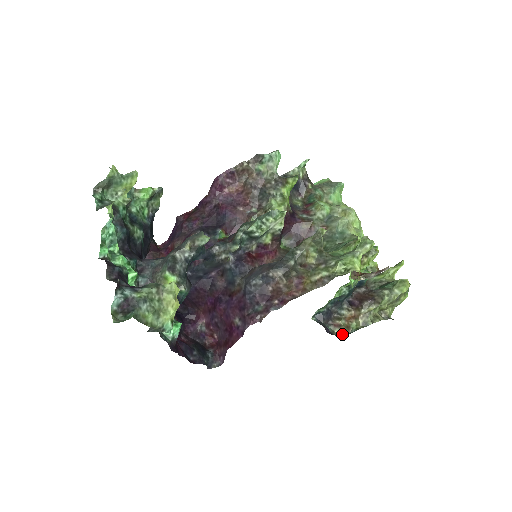
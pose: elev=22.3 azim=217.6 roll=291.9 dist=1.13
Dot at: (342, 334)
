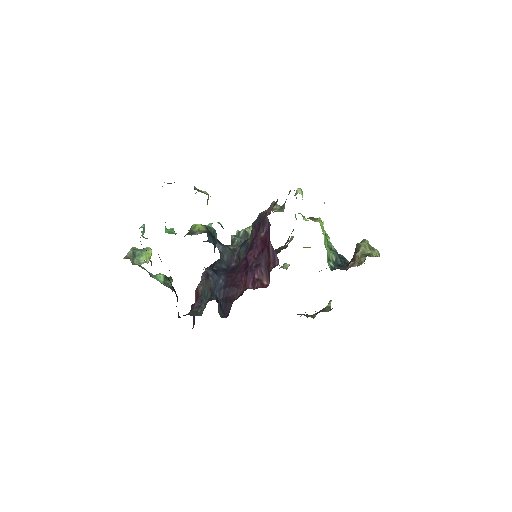
Dot at: occluded
